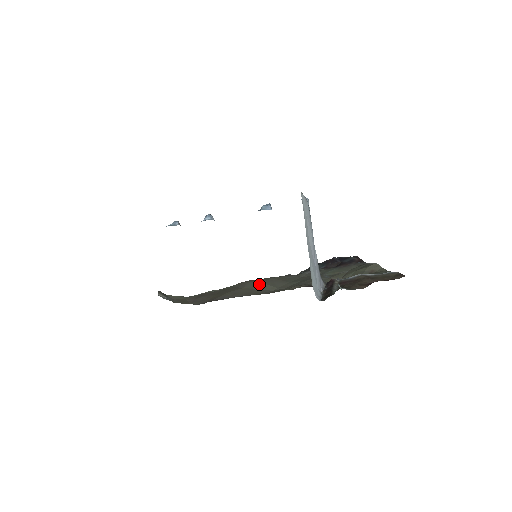
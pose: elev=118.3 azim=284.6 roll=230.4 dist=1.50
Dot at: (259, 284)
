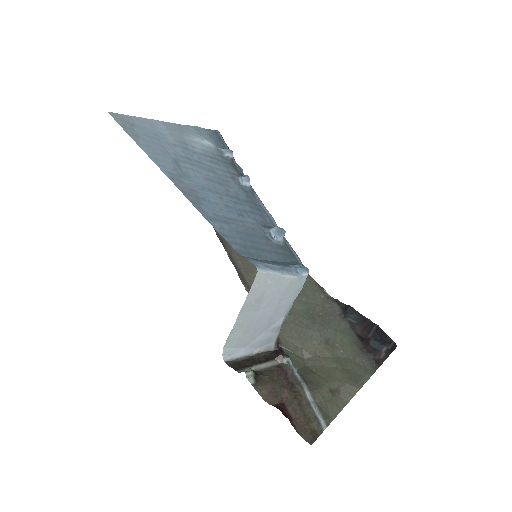
Dot at: occluded
